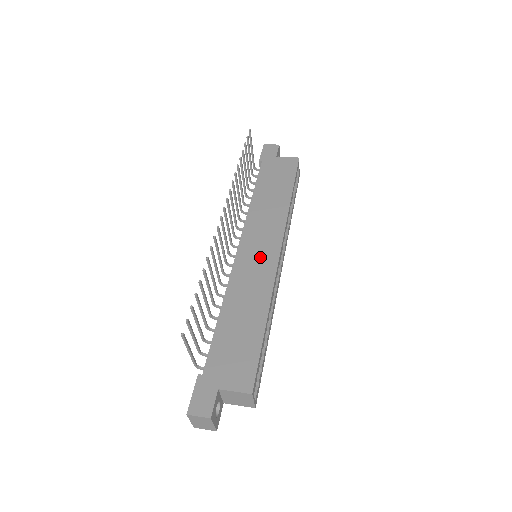
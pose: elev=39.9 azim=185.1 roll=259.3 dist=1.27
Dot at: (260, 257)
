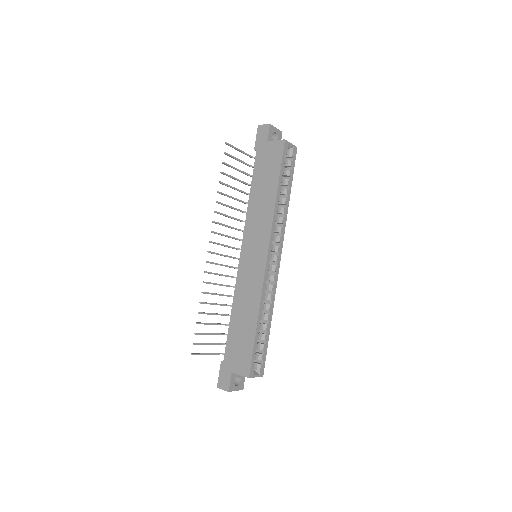
Dot at: (254, 263)
